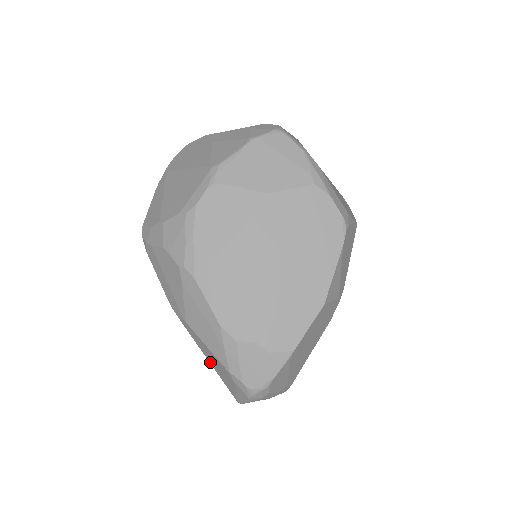
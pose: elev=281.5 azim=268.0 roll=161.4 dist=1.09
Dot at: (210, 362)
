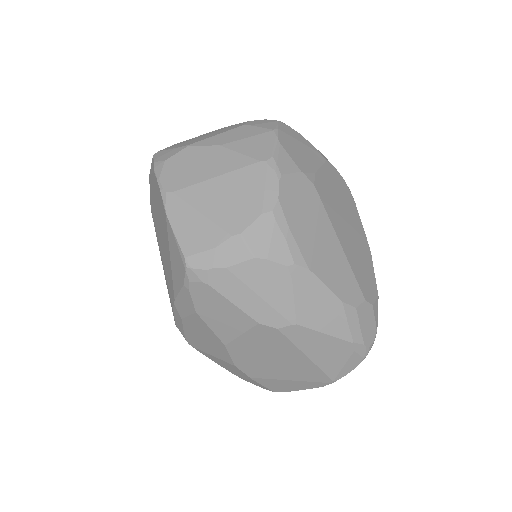
Dot at: (311, 357)
